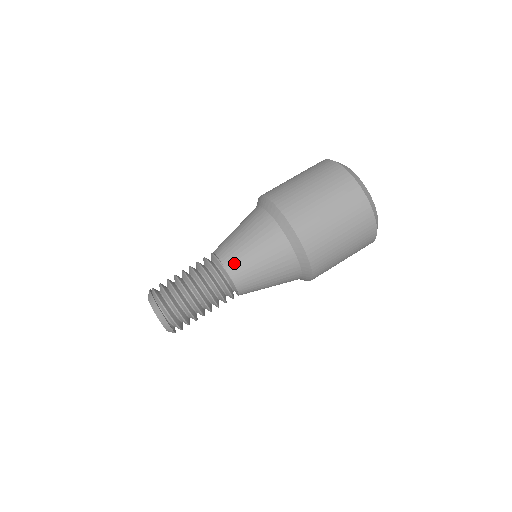
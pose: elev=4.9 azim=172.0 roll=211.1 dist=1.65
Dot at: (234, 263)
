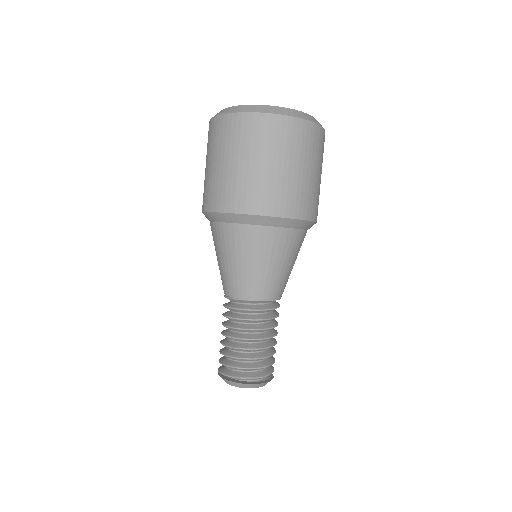
Dot at: (247, 289)
